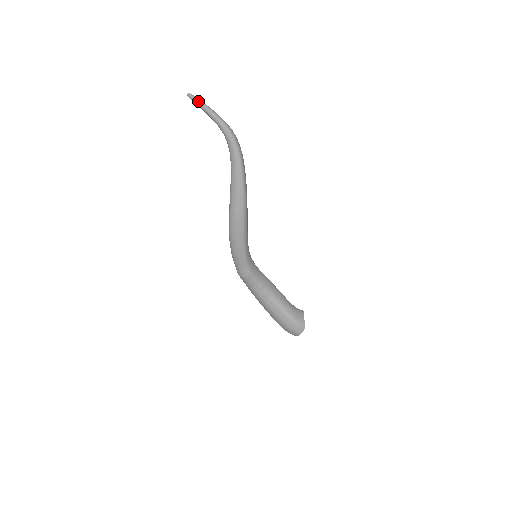
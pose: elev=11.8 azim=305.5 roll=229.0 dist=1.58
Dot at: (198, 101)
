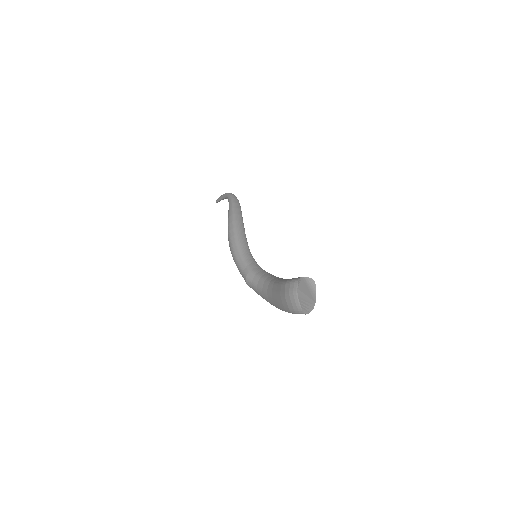
Dot at: (218, 199)
